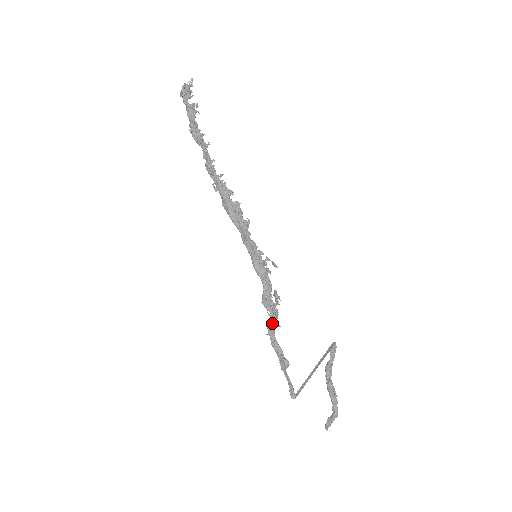
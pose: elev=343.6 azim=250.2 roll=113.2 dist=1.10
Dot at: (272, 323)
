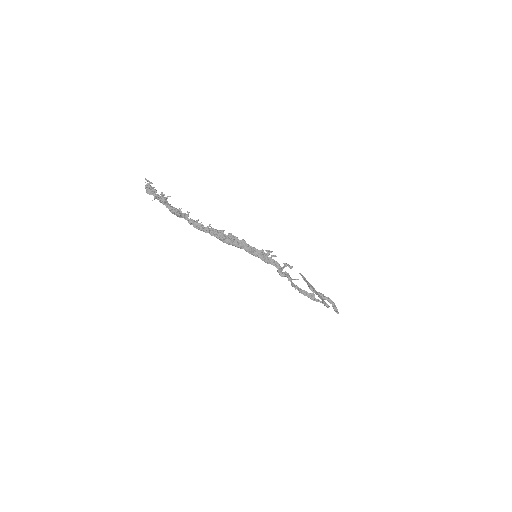
Dot at: (291, 282)
